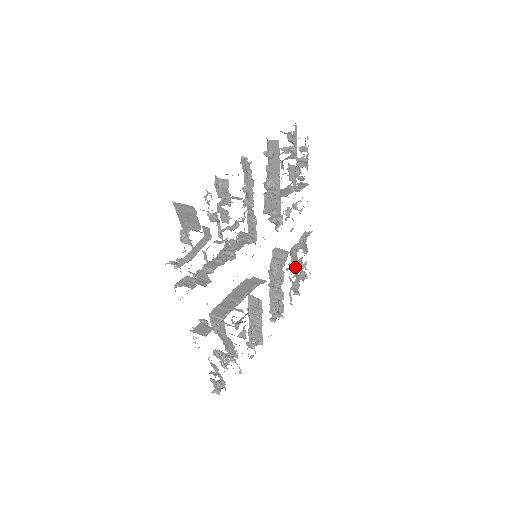
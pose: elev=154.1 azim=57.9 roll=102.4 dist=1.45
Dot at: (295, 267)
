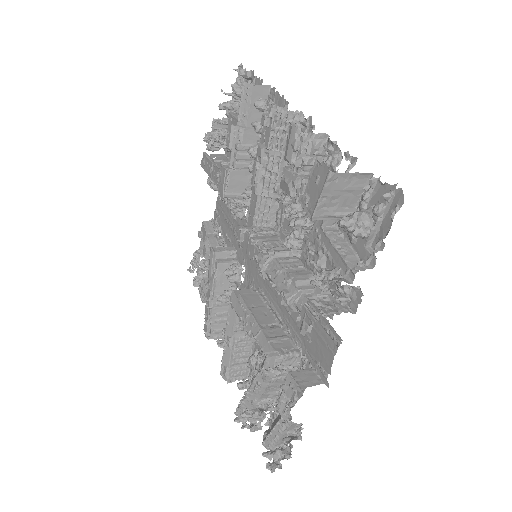
Dot at: occluded
